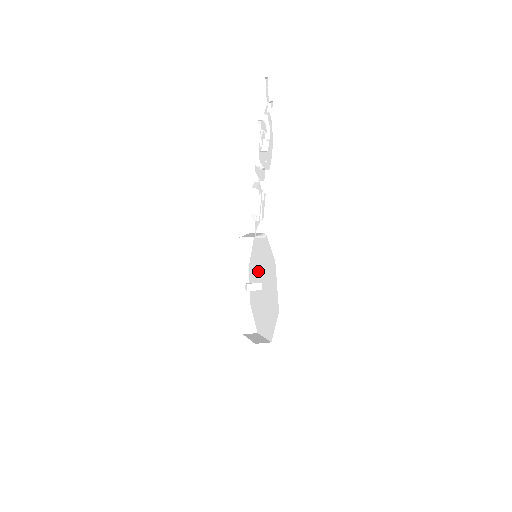
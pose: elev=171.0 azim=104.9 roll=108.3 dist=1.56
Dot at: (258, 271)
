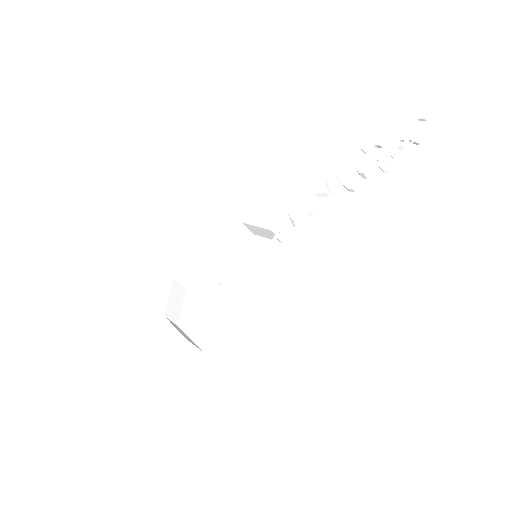
Dot at: (234, 269)
